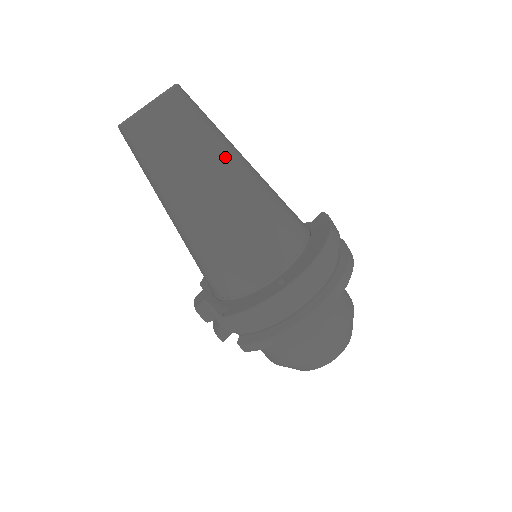
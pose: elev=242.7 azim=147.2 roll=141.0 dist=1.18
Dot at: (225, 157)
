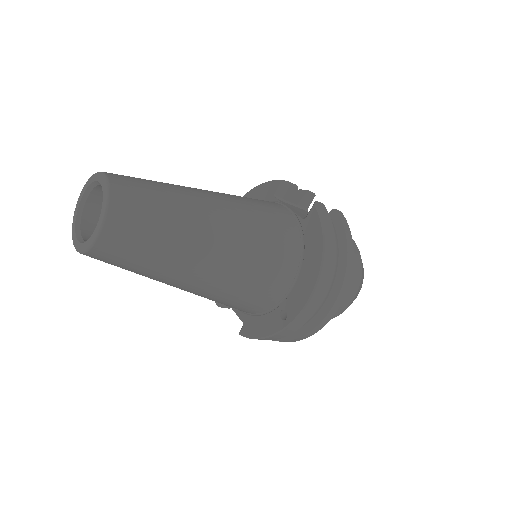
Dot at: (193, 243)
